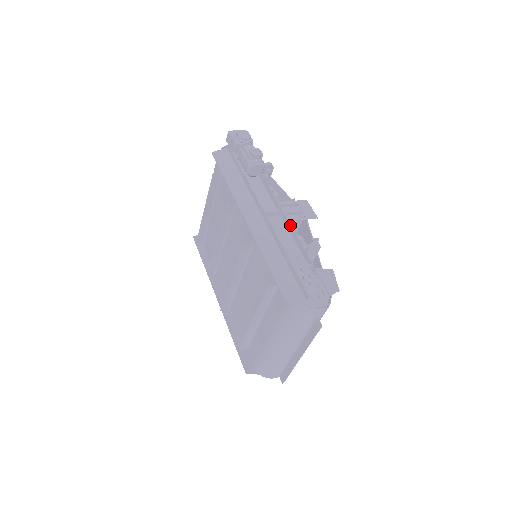
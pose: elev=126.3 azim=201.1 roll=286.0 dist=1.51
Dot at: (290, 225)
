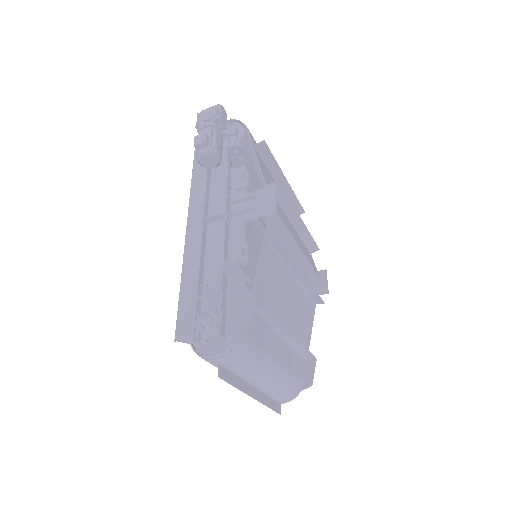
Dot at: (224, 233)
